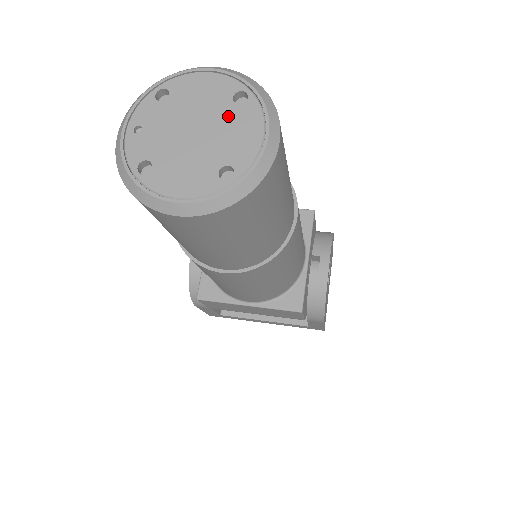
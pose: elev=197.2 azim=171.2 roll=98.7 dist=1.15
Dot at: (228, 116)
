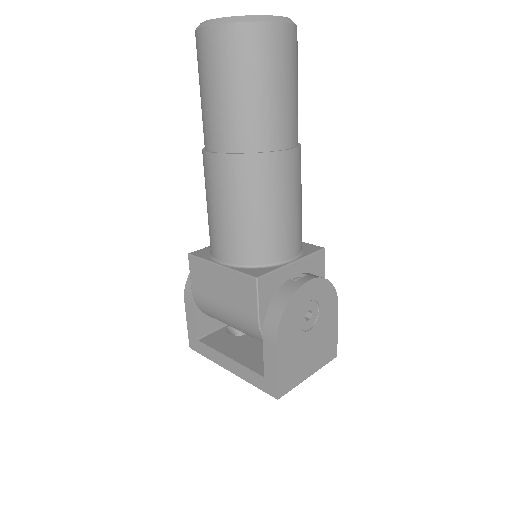
Dot at: occluded
